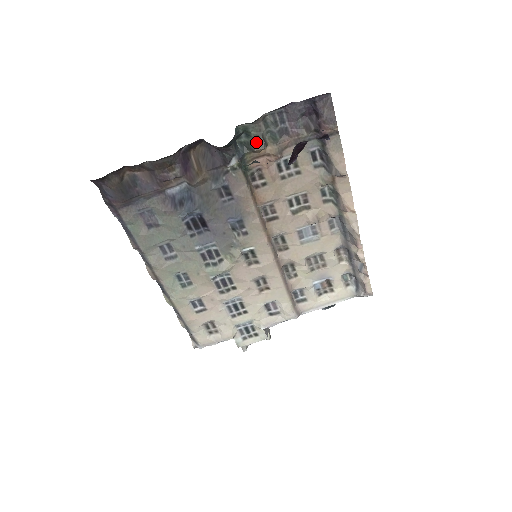
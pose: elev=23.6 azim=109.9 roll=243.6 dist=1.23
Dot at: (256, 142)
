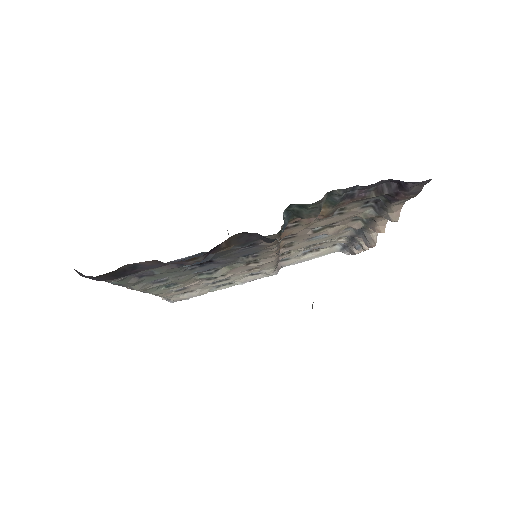
Dot at: (310, 212)
